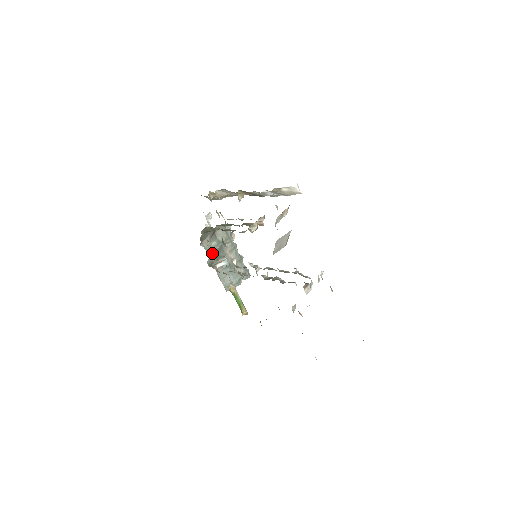
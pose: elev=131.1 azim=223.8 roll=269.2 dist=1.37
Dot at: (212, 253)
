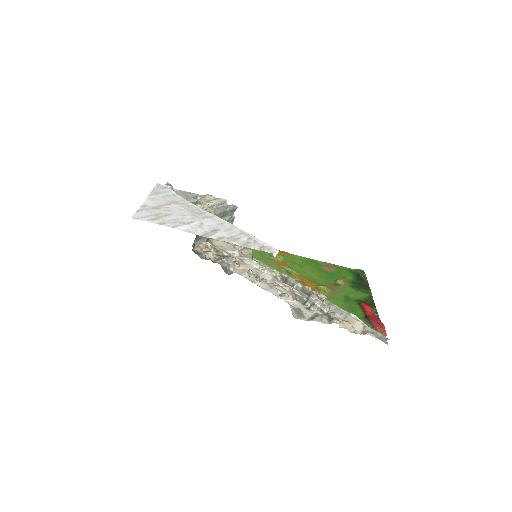
Dot at: occluded
